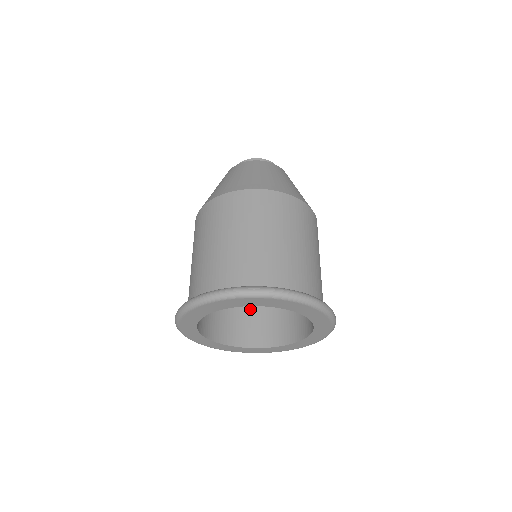
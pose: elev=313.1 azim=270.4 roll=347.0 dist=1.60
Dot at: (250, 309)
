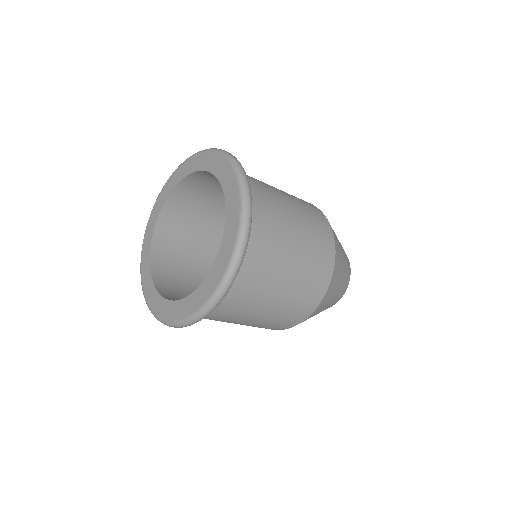
Dot at: occluded
